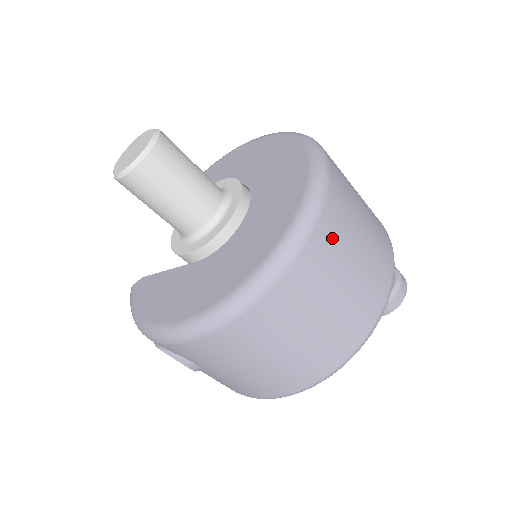
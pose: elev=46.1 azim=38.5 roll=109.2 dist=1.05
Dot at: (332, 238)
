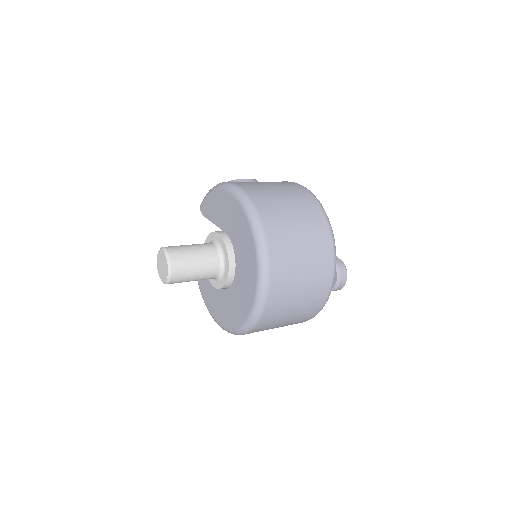
Dot at: (277, 307)
